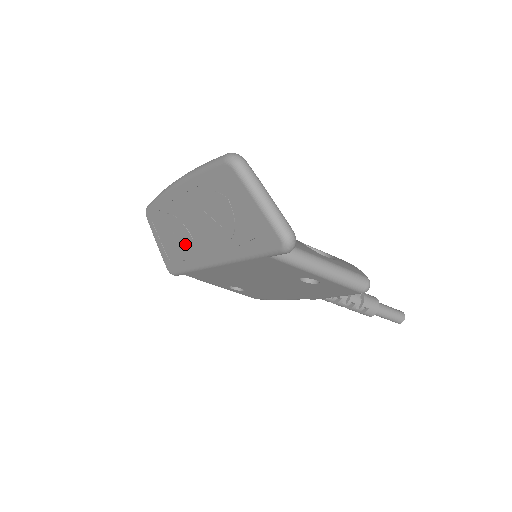
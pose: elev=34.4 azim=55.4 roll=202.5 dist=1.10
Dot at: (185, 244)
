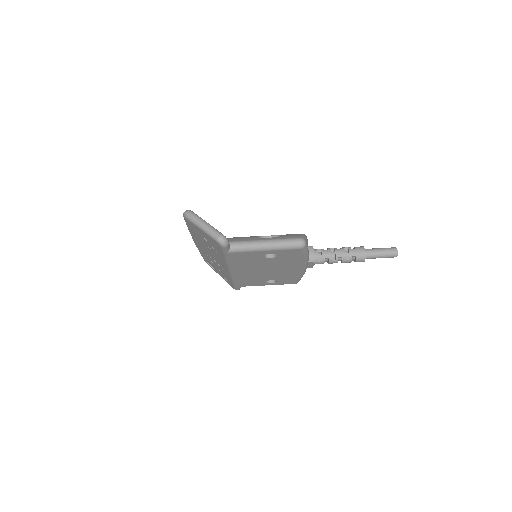
Dot at: (219, 268)
